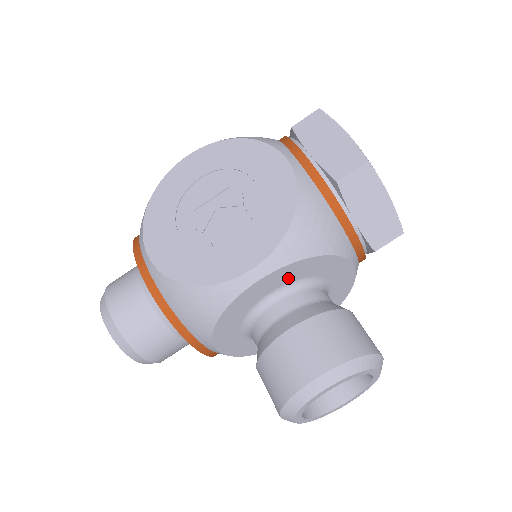
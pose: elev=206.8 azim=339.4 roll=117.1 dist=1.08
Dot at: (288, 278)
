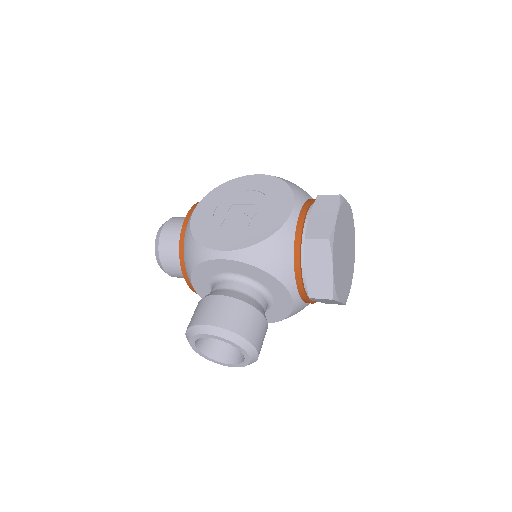
Dot at: (243, 271)
